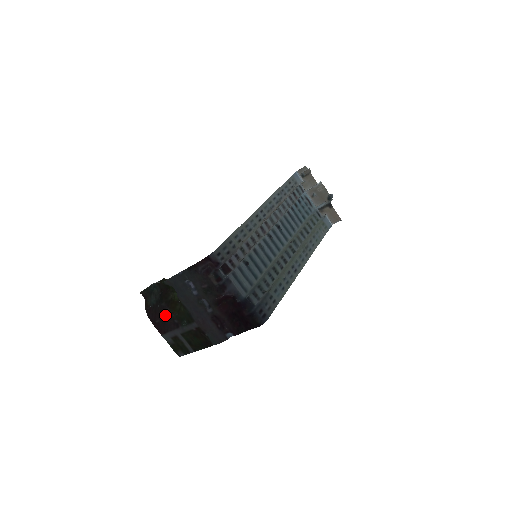
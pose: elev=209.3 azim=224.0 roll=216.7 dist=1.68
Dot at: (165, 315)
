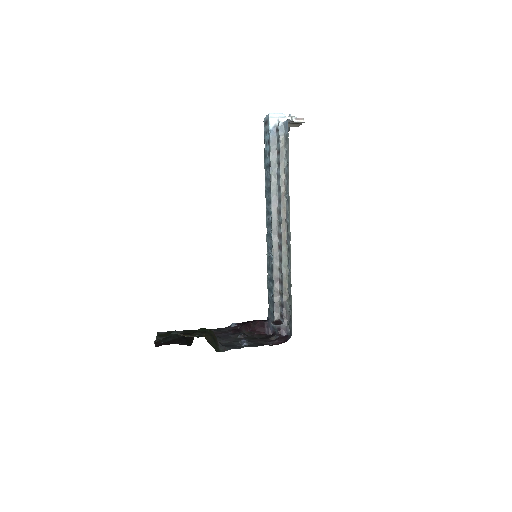
Dot at: (183, 344)
